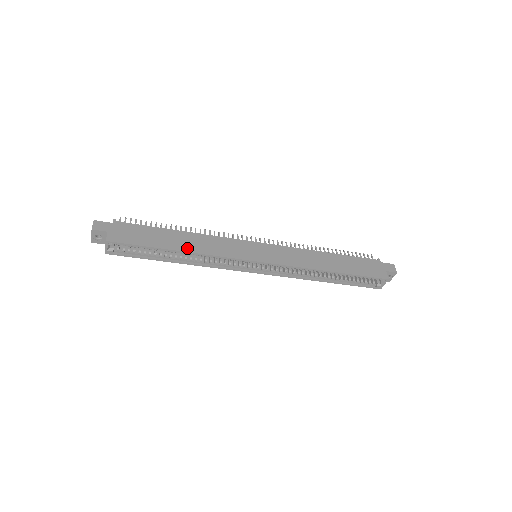
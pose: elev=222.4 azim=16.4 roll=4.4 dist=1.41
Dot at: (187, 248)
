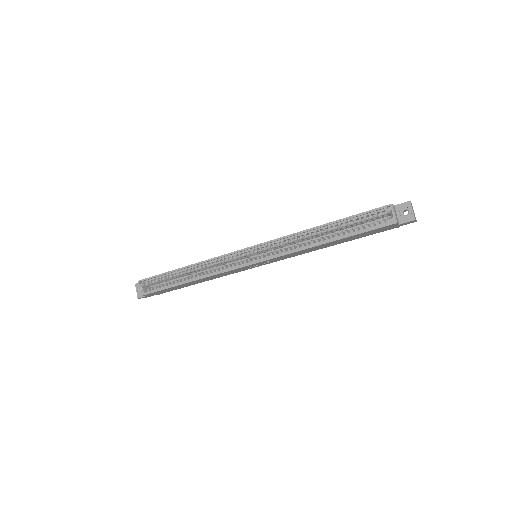
Dot at: (192, 265)
